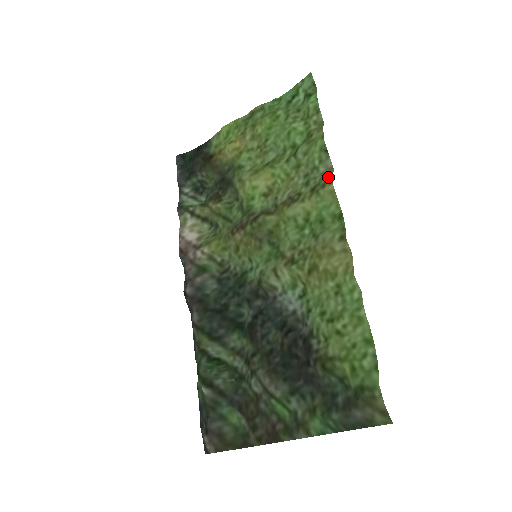
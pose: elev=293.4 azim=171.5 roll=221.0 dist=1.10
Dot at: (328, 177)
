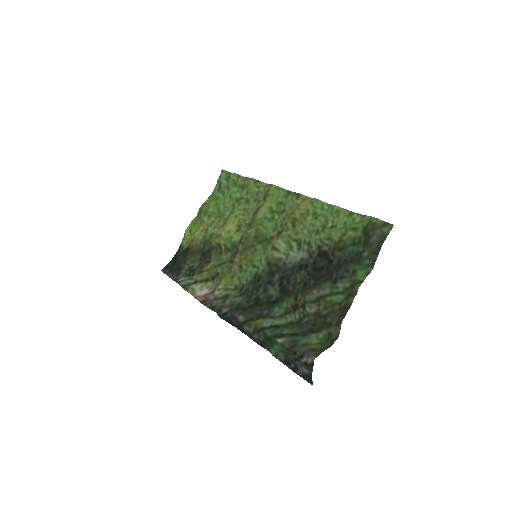
Dot at: (268, 187)
